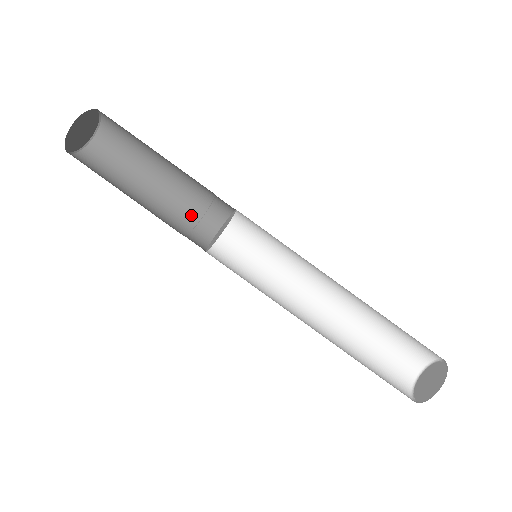
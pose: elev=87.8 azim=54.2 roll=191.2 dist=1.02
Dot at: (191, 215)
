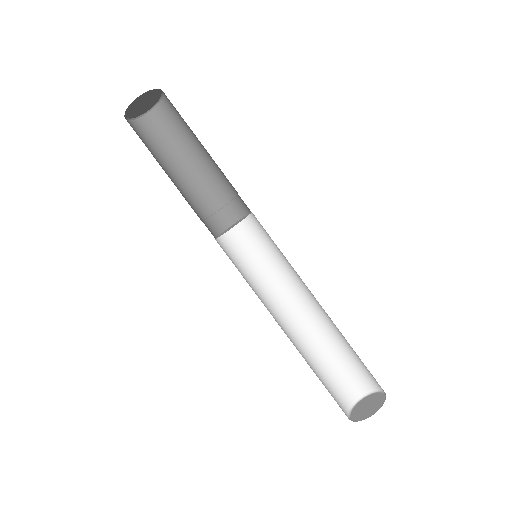
Dot at: (211, 204)
